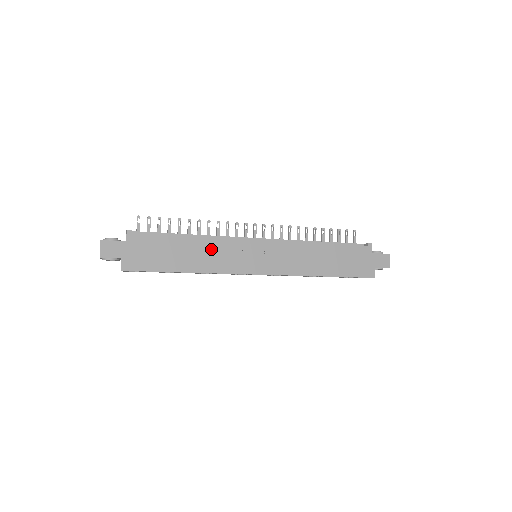
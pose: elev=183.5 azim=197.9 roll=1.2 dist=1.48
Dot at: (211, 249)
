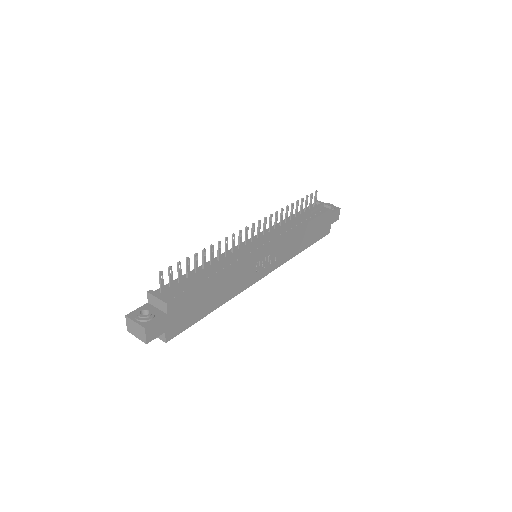
Dot at: (233, 277)
